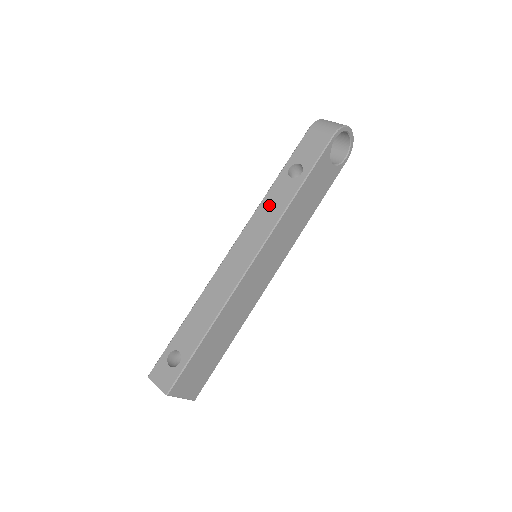
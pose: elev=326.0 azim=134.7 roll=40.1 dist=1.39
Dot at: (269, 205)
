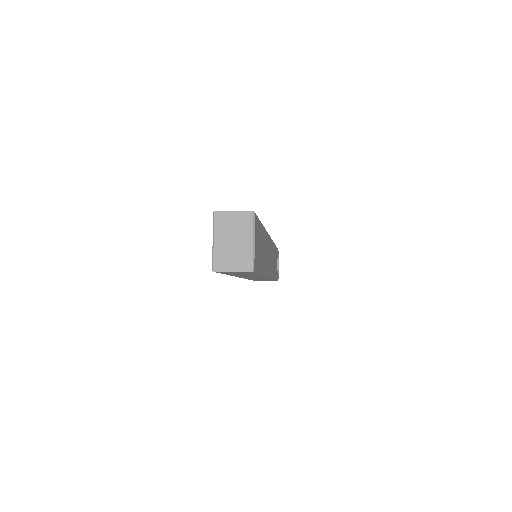
Dot at: occluded
